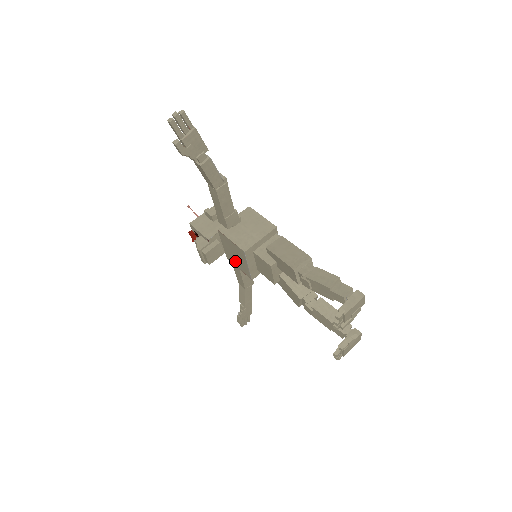
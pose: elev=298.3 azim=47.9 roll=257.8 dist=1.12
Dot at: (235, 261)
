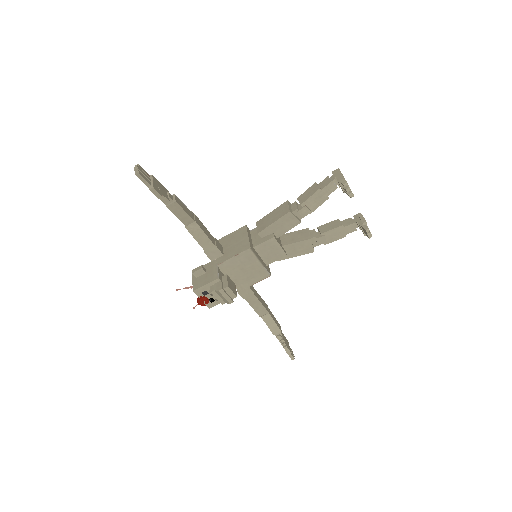
Dot at: (247, 279)
